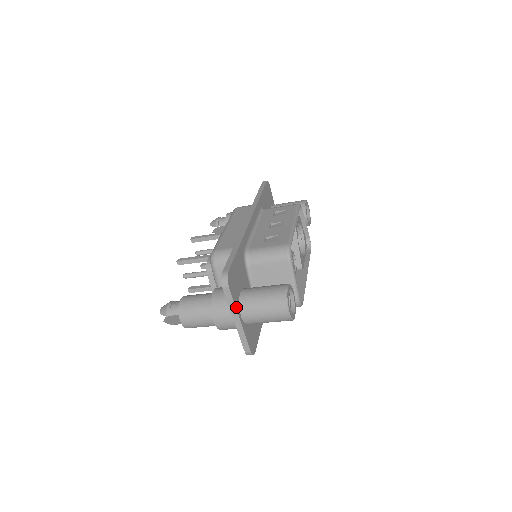
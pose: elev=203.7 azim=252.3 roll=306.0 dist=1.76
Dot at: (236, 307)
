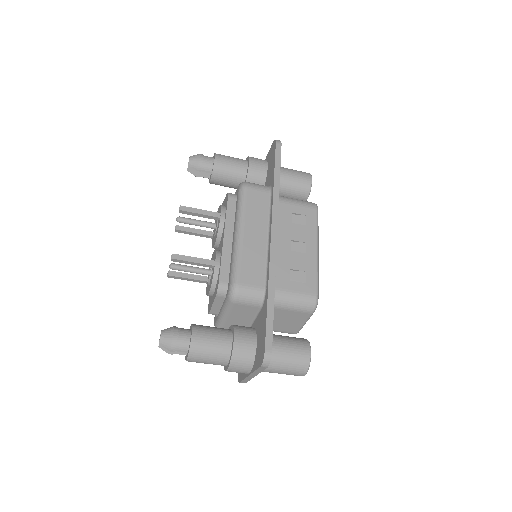
Dot at: (260, 371)
